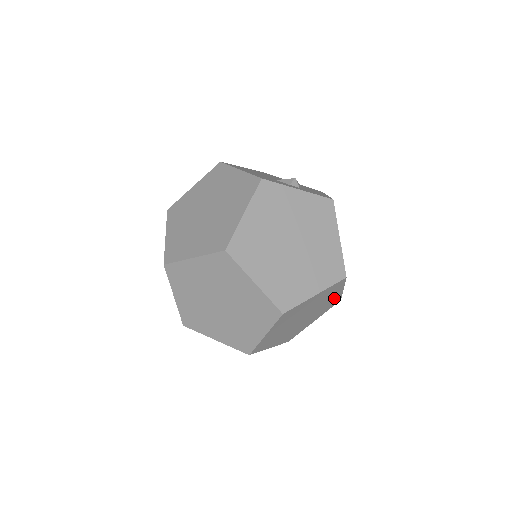
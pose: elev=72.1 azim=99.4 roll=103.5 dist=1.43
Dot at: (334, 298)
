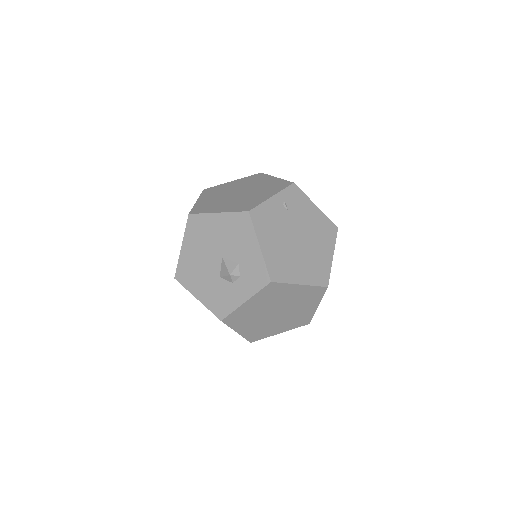
Dot at: occluded
